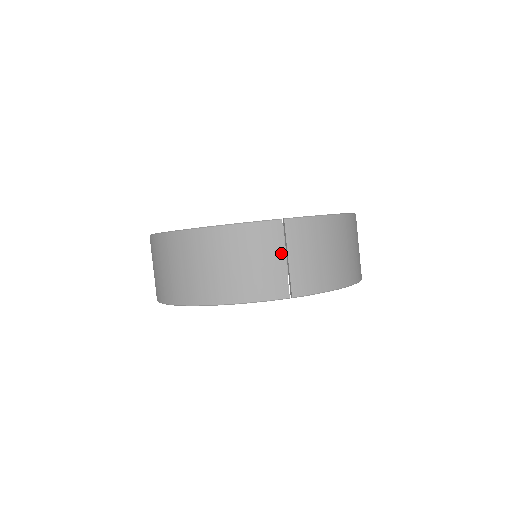
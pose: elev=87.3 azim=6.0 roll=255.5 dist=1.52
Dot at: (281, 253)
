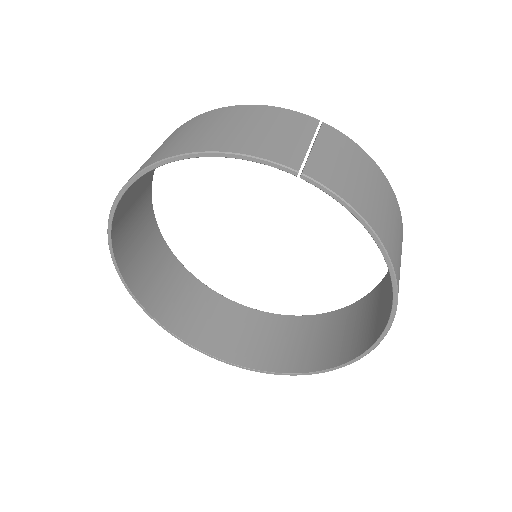
Dot at: (307, 137)
